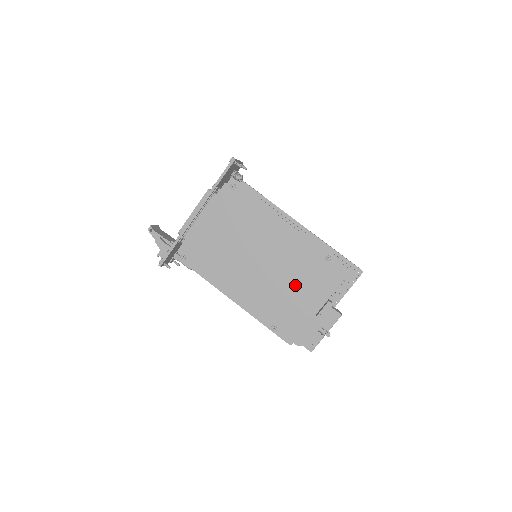
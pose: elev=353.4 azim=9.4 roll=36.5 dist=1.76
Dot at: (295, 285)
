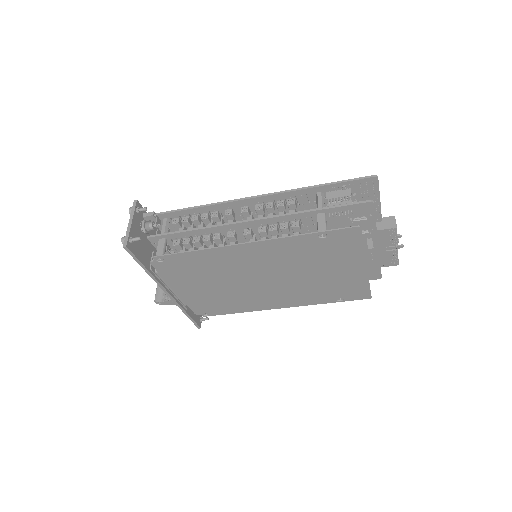
Dot at: (319, 270)
